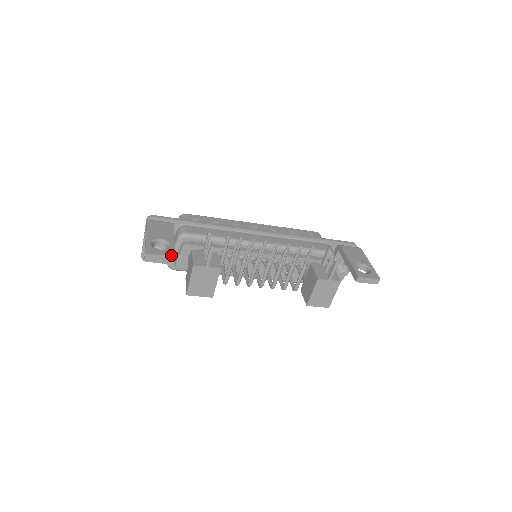
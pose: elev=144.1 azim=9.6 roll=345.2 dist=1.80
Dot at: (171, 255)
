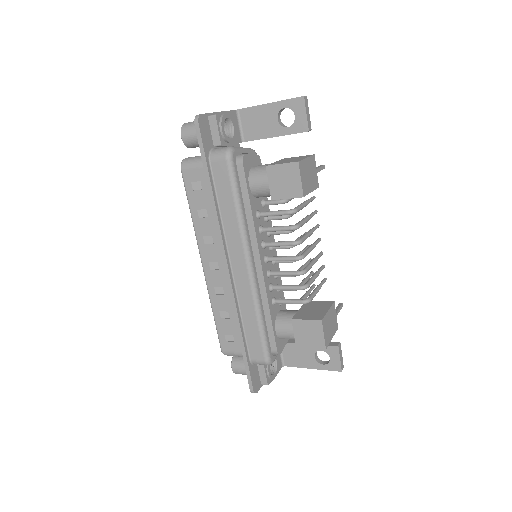
Dot at: (310, 126)
